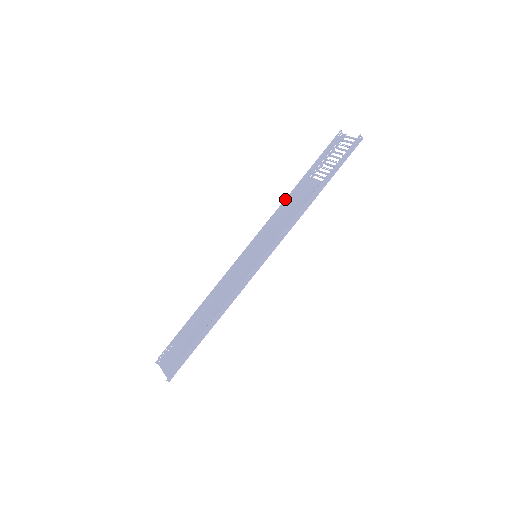
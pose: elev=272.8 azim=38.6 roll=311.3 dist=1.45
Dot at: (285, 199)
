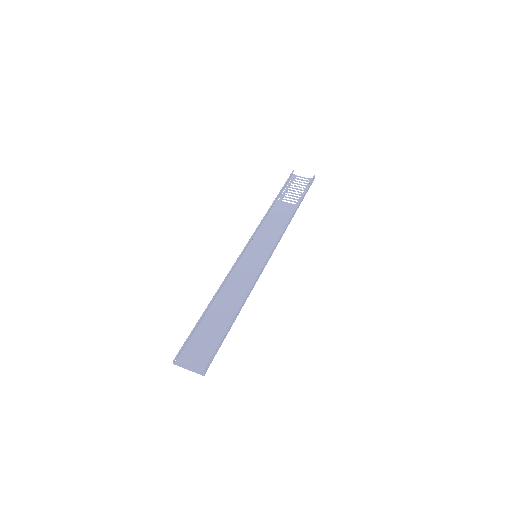
Dot at: (266, 213)
